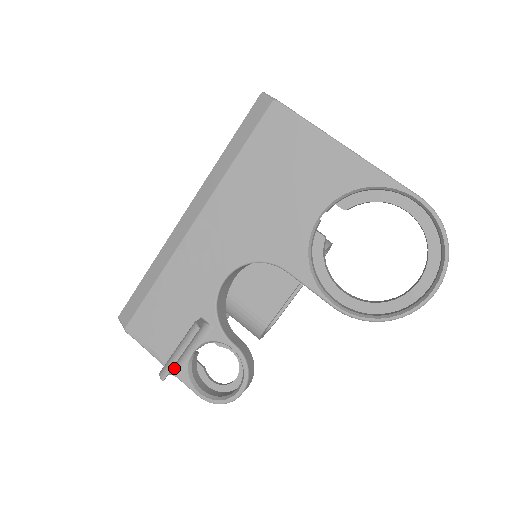
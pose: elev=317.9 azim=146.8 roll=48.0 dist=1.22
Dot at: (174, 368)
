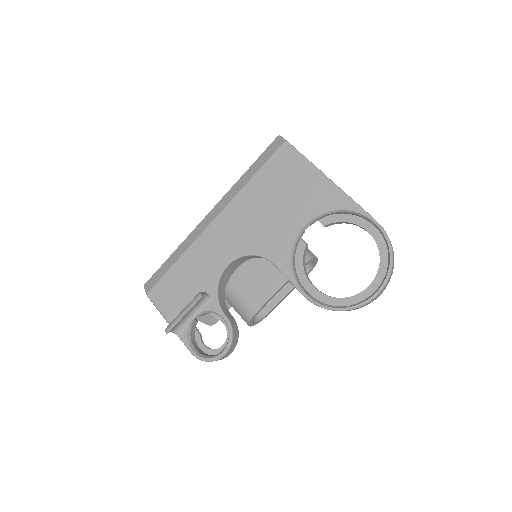
Dot at: (177, 328)
